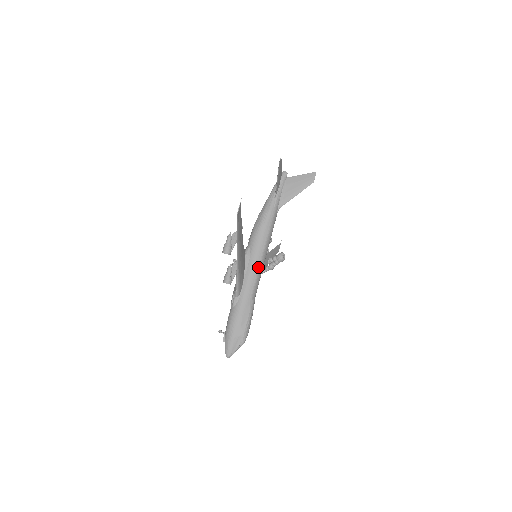
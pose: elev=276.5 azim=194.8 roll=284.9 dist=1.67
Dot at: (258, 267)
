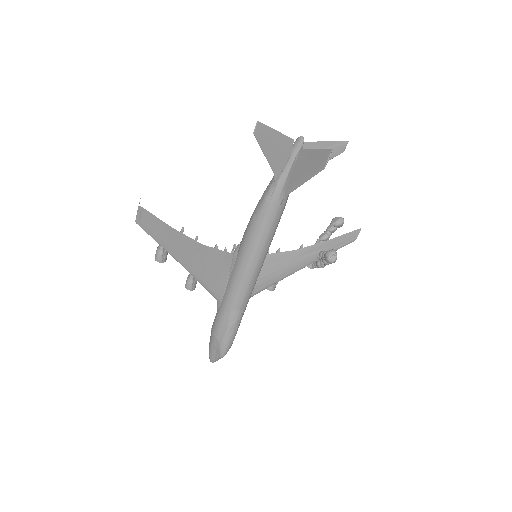
Dot at: (242, 275)
